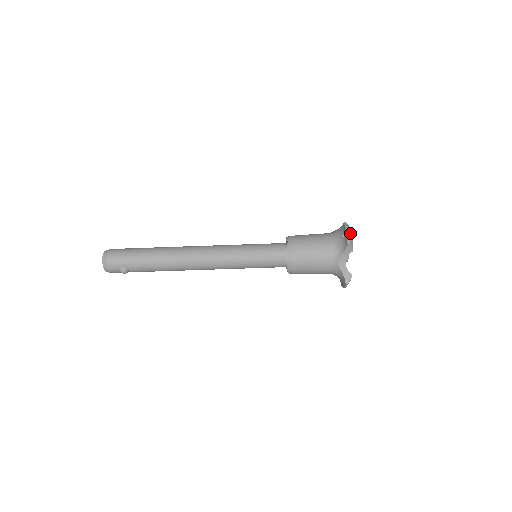
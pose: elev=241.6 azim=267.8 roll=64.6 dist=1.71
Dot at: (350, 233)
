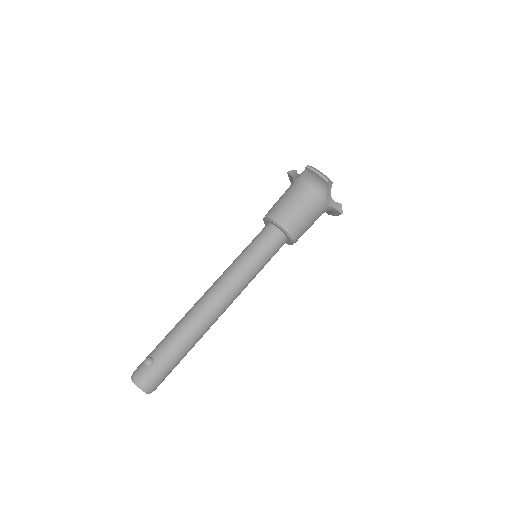
Dot at: occluded
